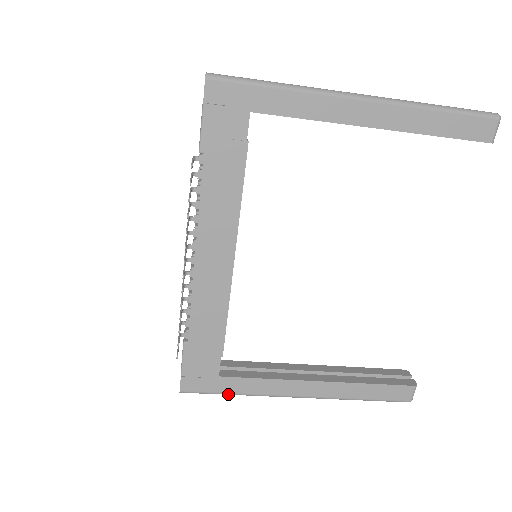
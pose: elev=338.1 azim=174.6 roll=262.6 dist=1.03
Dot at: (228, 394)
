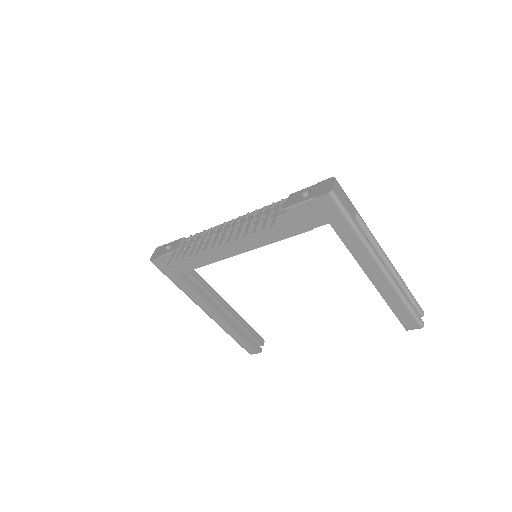
Dot at: (173, 282)
